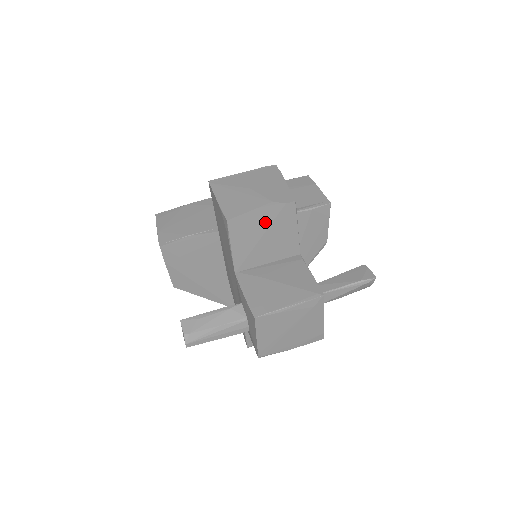
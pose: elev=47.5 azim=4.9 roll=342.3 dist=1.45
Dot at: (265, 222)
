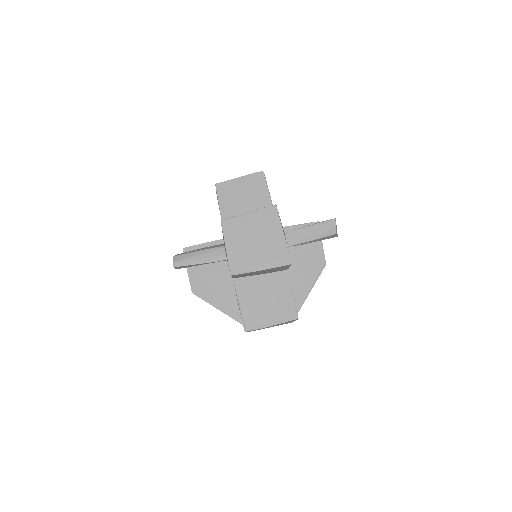
Dot at: (243, 187)
